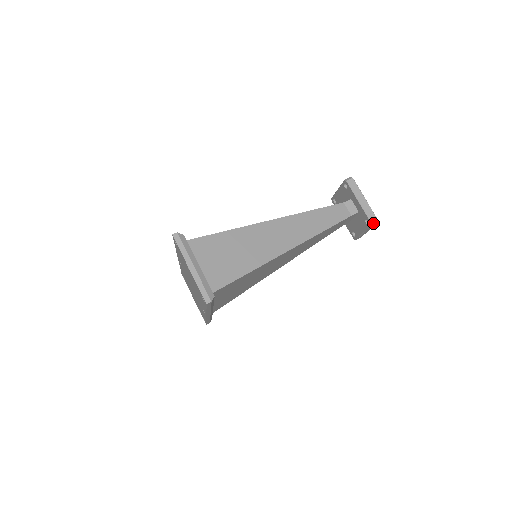
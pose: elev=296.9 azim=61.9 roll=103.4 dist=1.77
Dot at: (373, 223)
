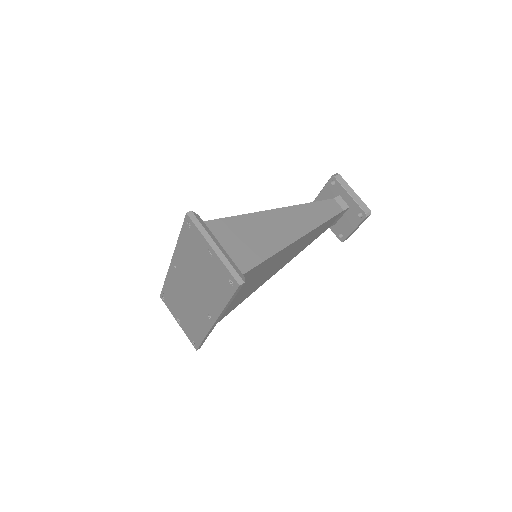
Dot at: (367, 214)
